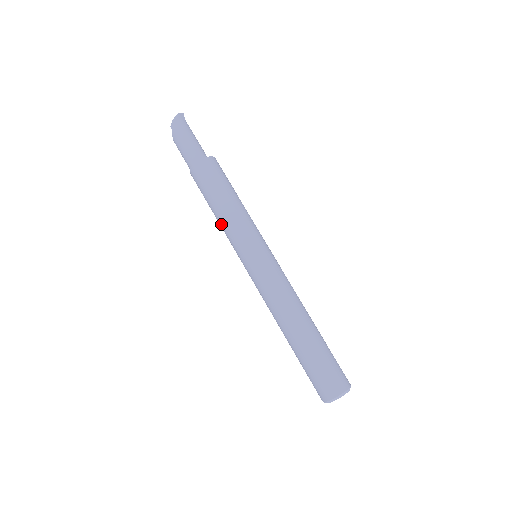
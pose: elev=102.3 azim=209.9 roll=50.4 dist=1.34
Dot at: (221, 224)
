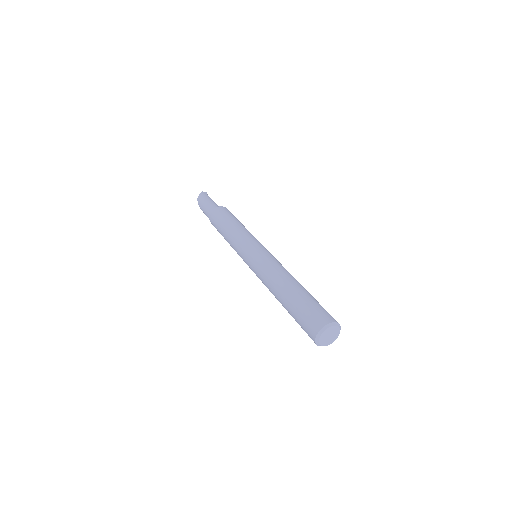
Dot at: (229, 243)
